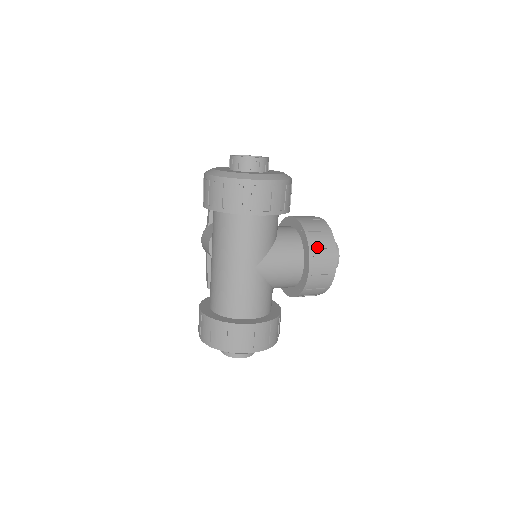
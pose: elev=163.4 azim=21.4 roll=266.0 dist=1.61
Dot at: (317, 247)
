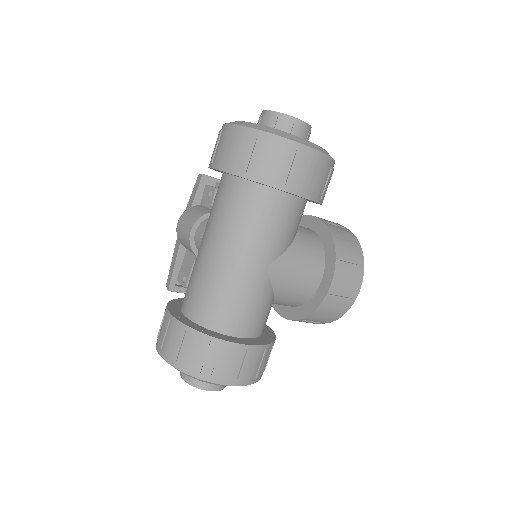
Dot at: (345, 259)
